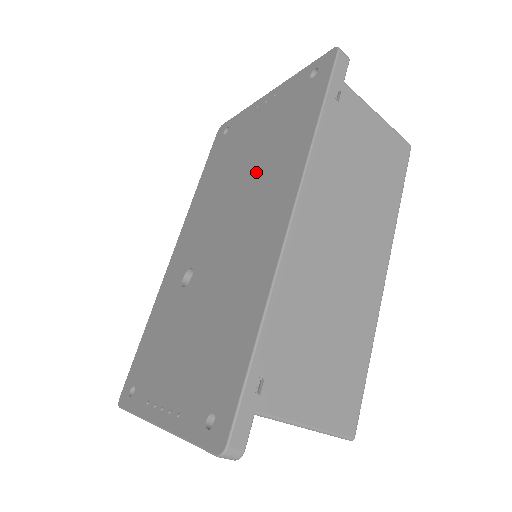
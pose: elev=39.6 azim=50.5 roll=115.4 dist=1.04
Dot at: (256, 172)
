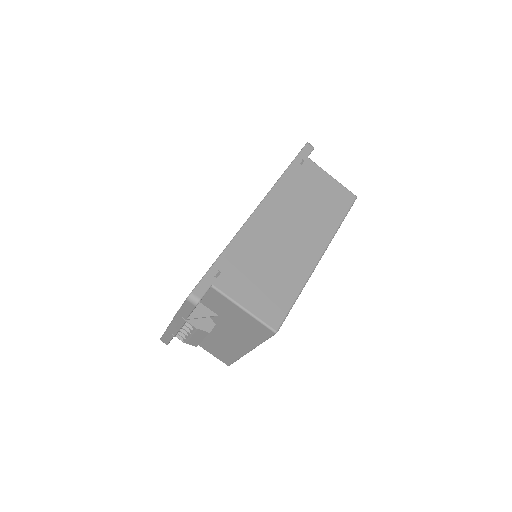
Dot at: occluded
